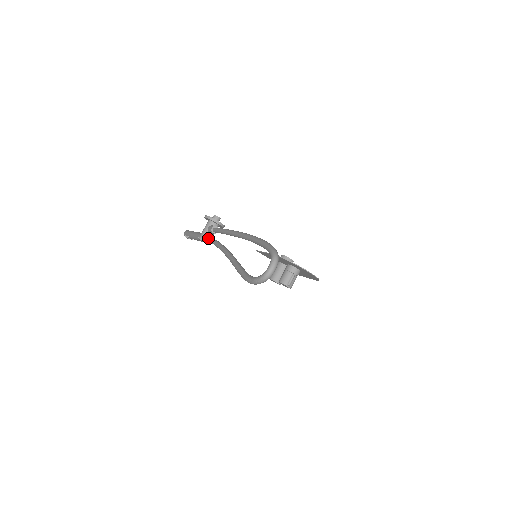
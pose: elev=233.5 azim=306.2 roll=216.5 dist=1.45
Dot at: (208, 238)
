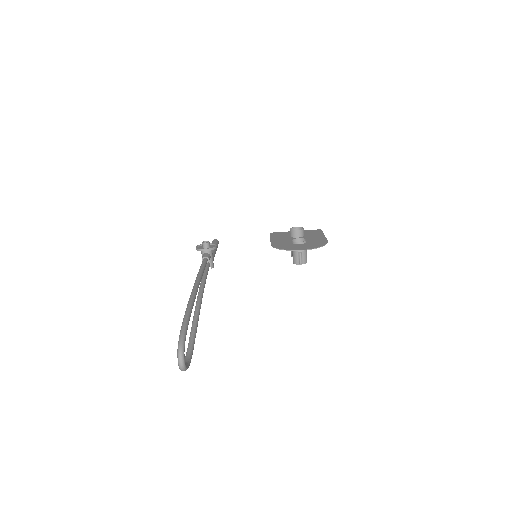
Dot at: occluded
